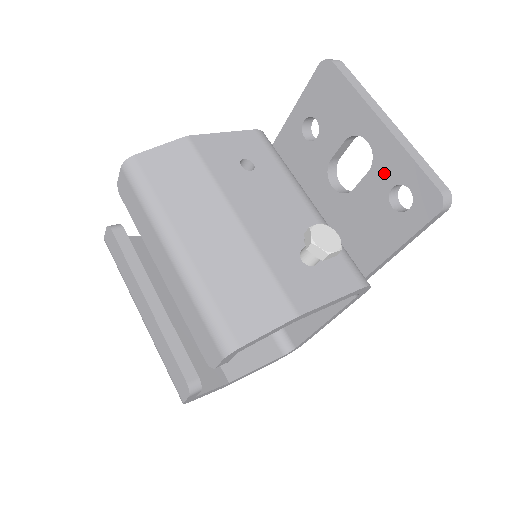
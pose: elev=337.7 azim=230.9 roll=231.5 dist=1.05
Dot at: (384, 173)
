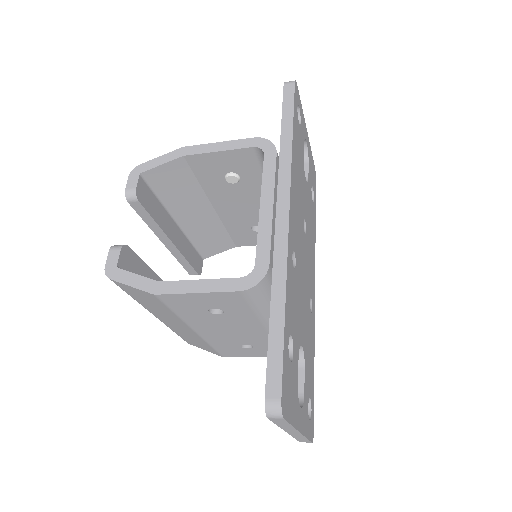
Dot at: occluded
